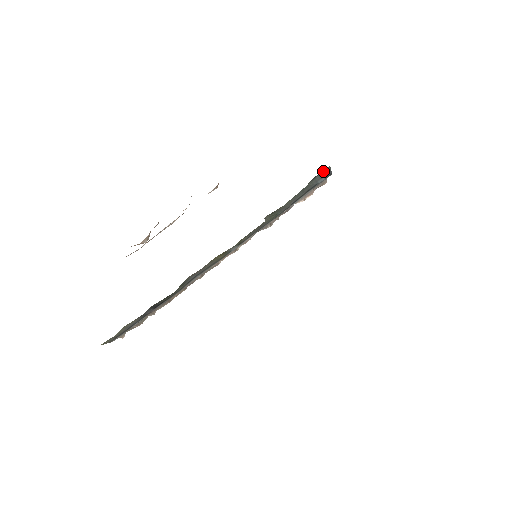
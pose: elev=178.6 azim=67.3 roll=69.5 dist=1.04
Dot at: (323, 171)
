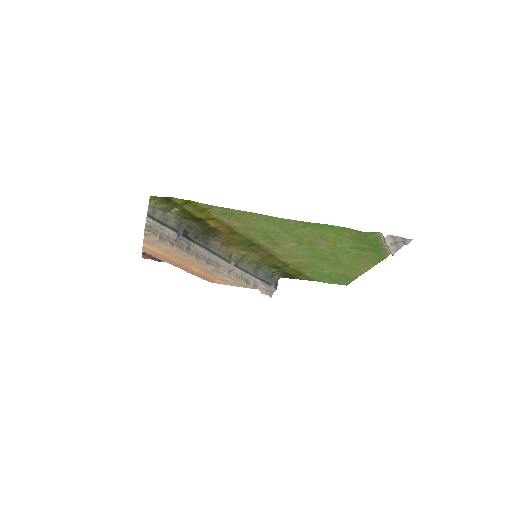
Dot at: (275, 279)
